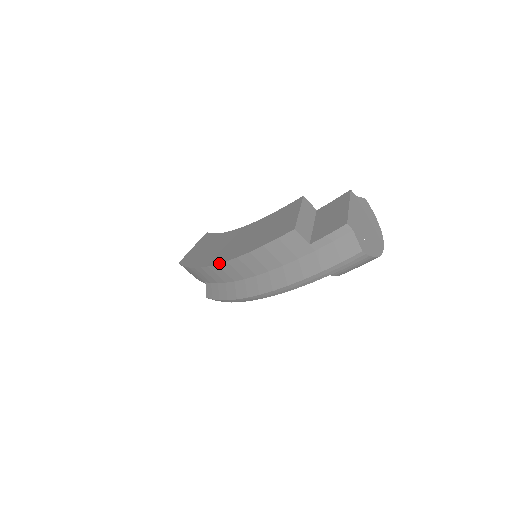
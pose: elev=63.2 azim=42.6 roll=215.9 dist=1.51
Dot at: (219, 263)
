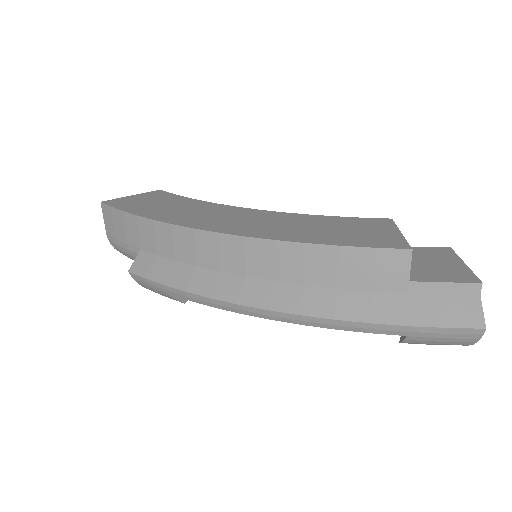
Dot at: (226, 233)
